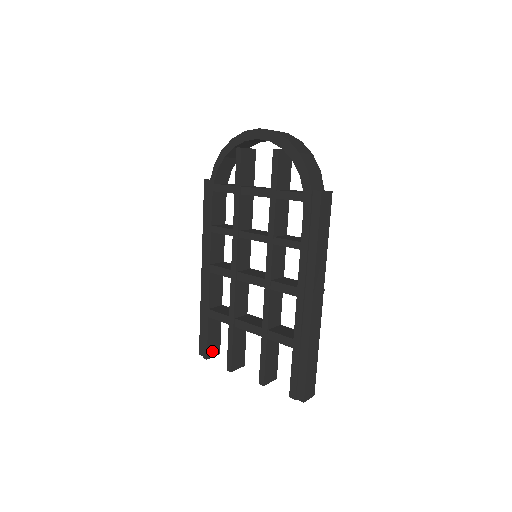
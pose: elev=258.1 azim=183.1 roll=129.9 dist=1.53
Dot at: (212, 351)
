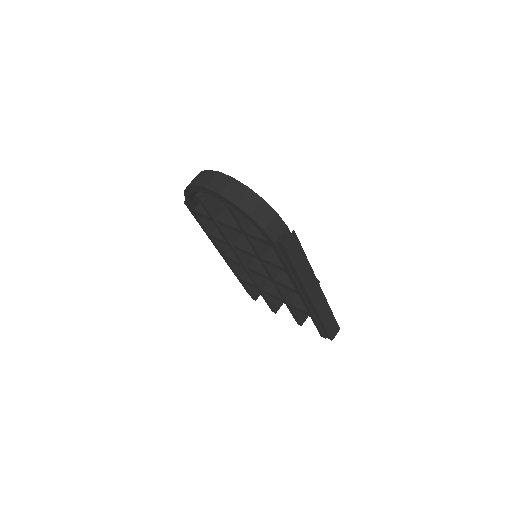
Dot at: (257, 293)
